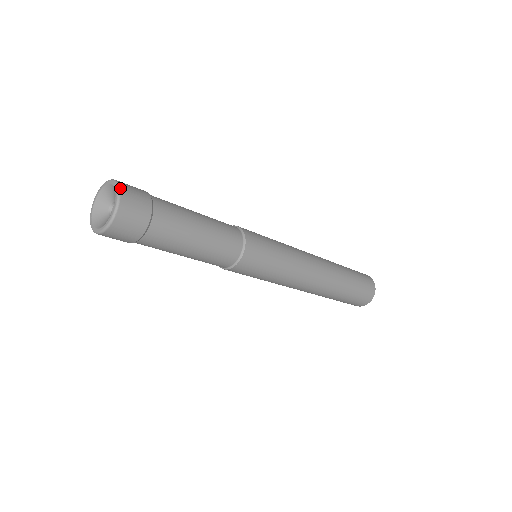
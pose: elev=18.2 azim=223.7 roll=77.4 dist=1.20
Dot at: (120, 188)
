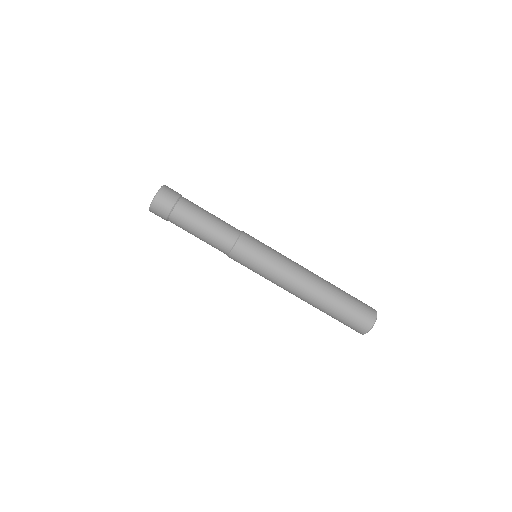
Dot at: occluded
